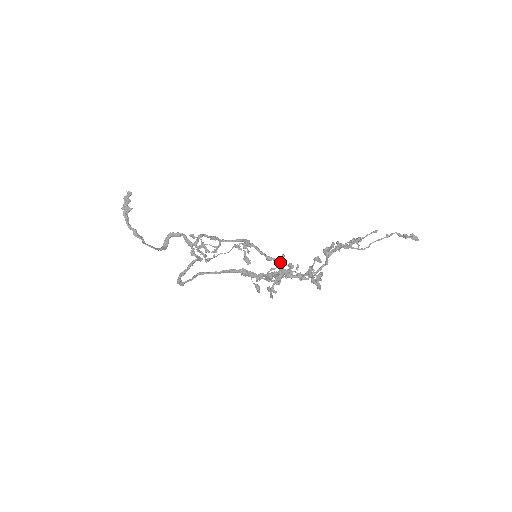
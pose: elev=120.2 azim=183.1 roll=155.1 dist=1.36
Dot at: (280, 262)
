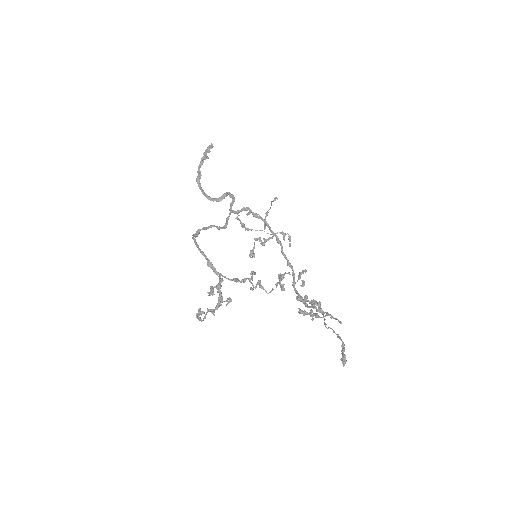
Dot at: (299, 273)
